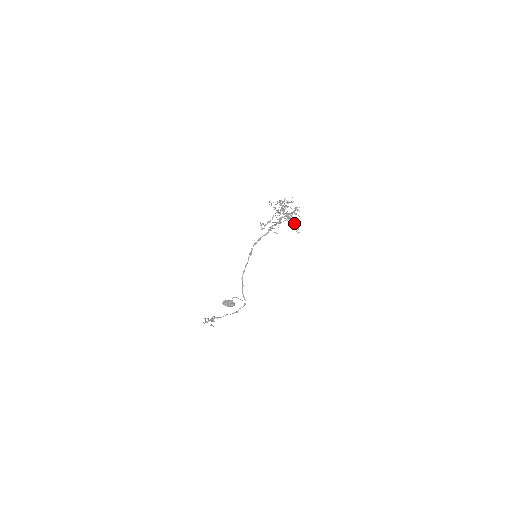
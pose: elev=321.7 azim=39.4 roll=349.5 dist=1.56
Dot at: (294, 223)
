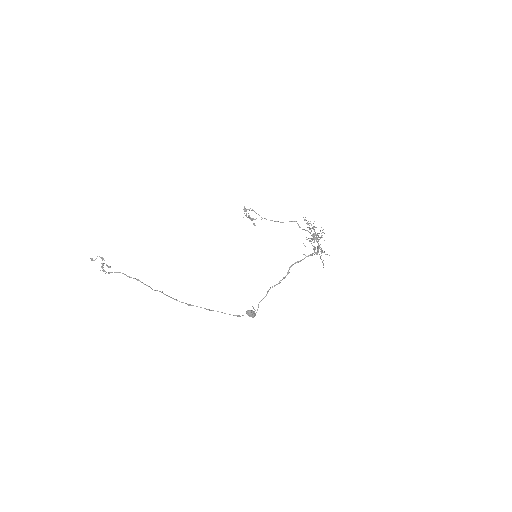
Dot at: (321, 255)
